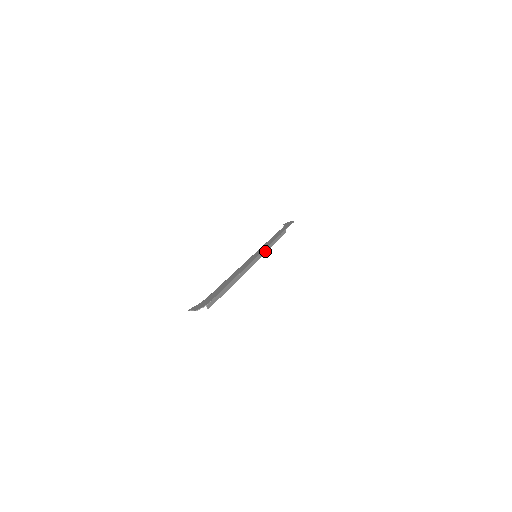
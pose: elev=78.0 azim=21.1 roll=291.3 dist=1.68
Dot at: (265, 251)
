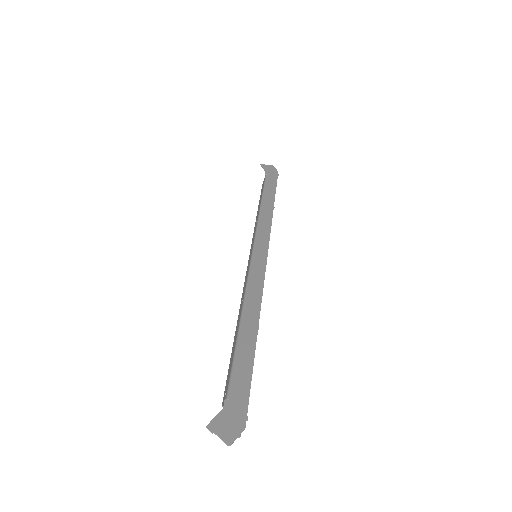
Dot at: occluded
